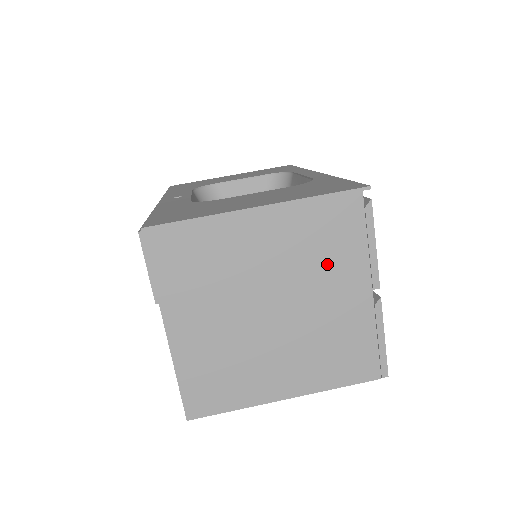
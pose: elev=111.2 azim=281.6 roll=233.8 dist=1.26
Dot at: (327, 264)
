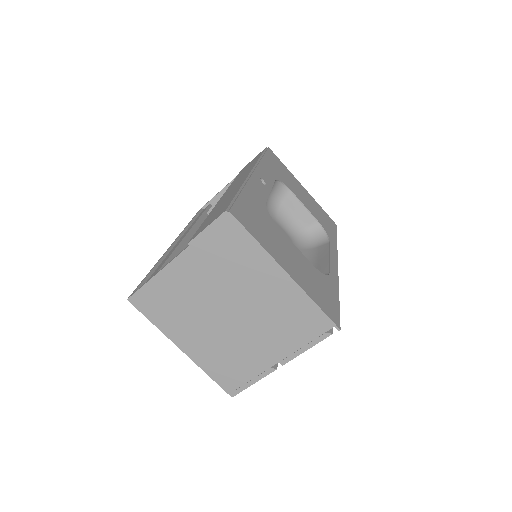
Dot at: (278, 329)
